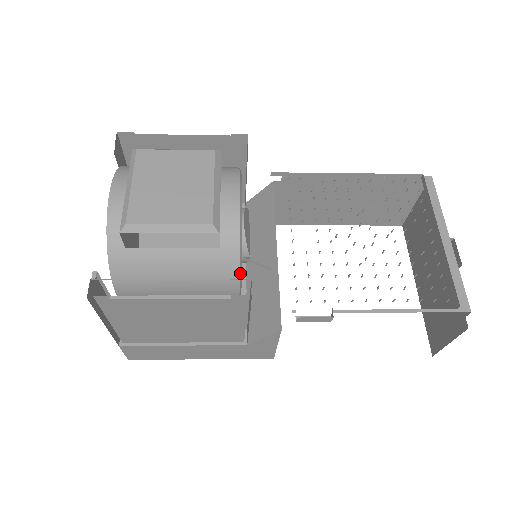
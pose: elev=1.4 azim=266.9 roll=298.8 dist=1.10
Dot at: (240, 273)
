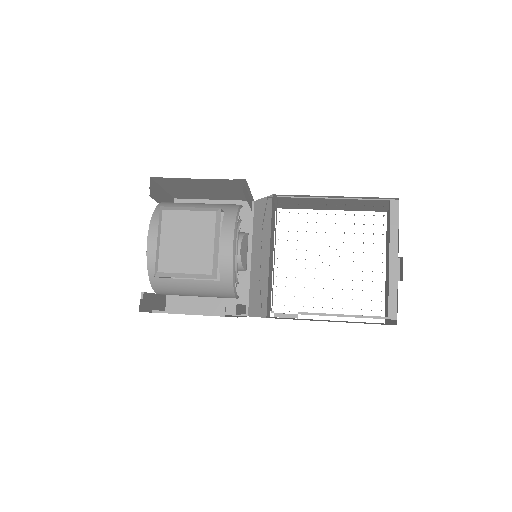
Dot at: (235, 292)
